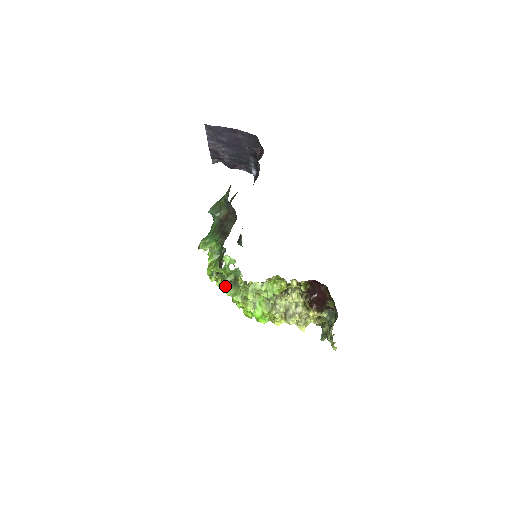
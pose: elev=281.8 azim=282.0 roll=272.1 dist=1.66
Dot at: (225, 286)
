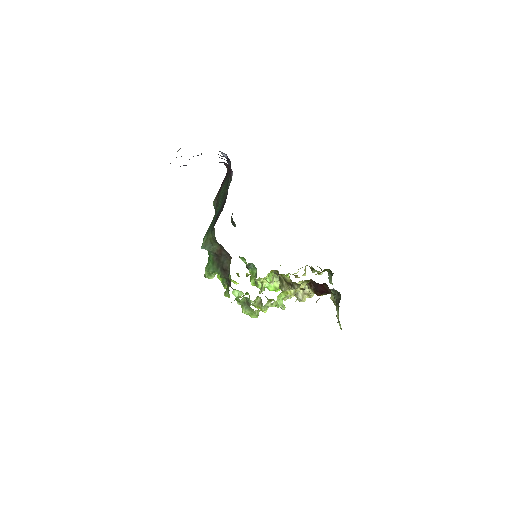
Dot at: (239, 297)
